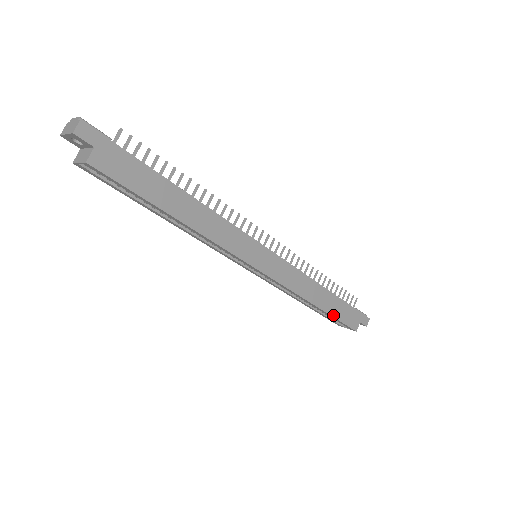
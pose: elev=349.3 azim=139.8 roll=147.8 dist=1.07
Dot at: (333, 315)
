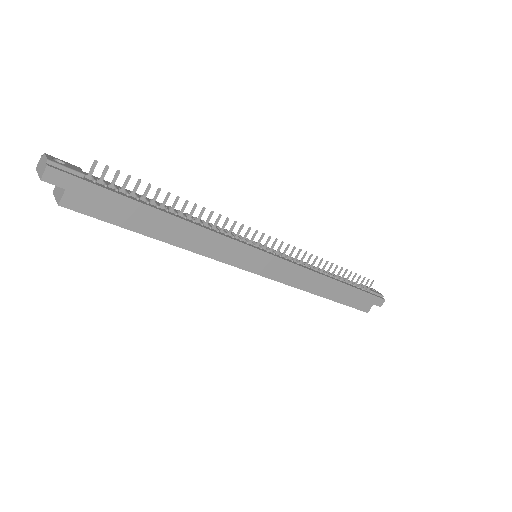
Dot at: (341, 302)
